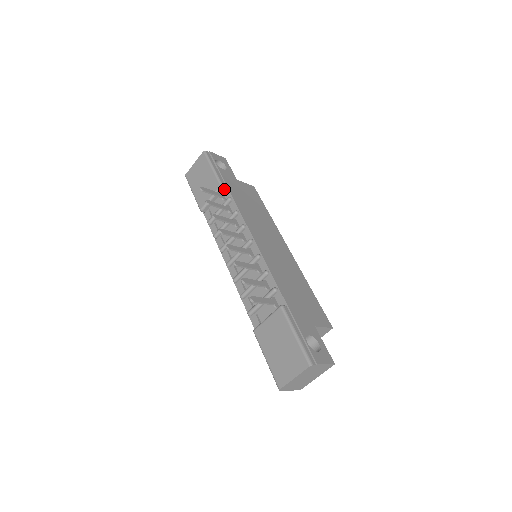
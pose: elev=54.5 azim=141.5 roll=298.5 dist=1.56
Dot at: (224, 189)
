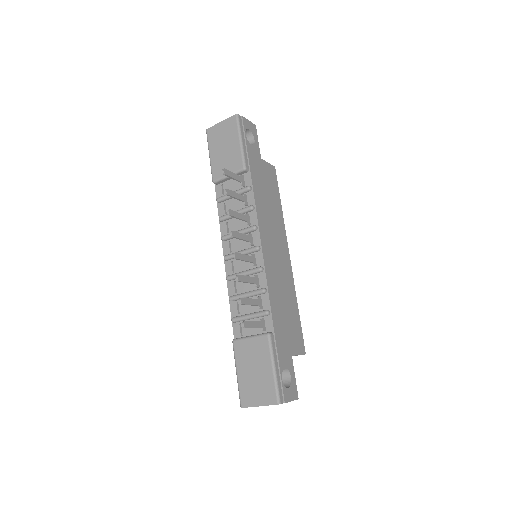
Dot at: (246, 172)
